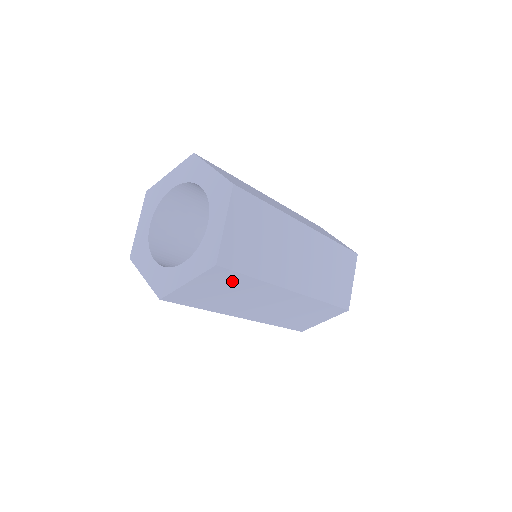
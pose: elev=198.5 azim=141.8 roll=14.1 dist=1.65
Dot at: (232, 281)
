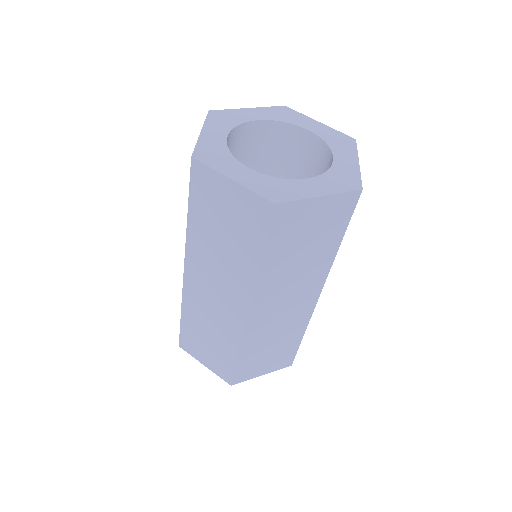
Dot at: (332, 230)
